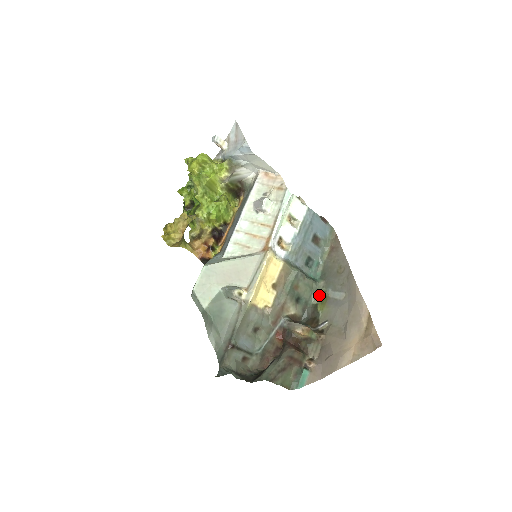
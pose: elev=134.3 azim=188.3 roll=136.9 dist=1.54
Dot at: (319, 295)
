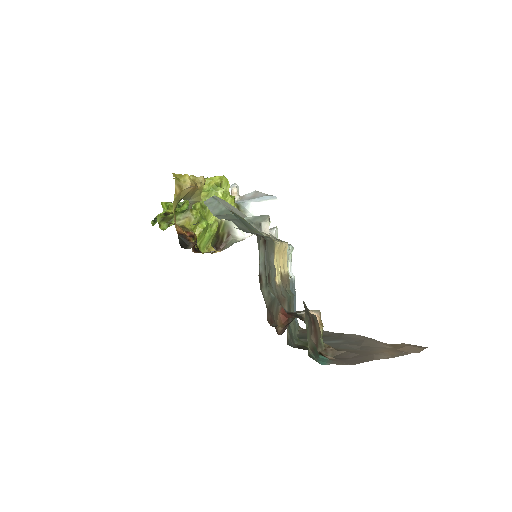
Dot at: (303, 342)
